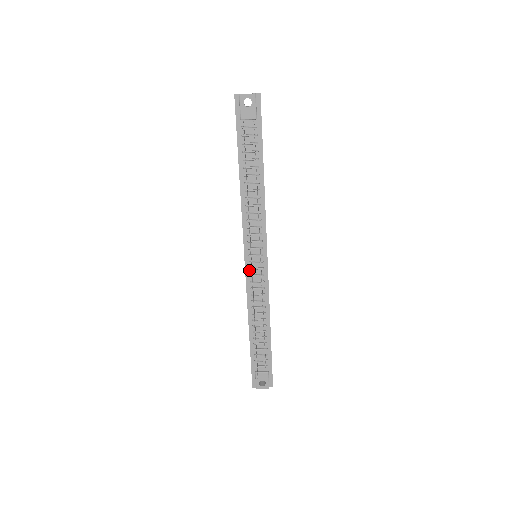
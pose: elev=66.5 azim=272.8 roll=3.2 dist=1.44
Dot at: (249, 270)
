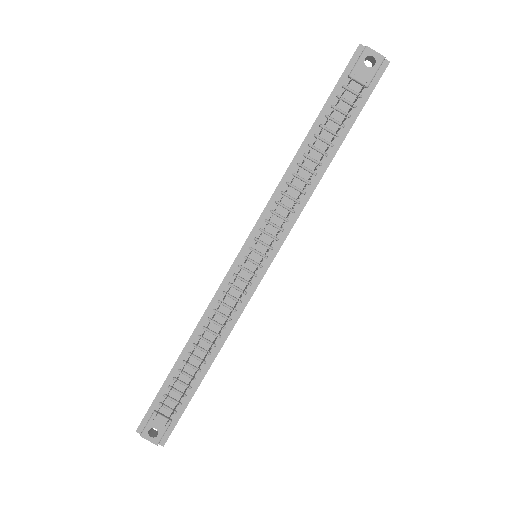
Dot at: (237, 267)
